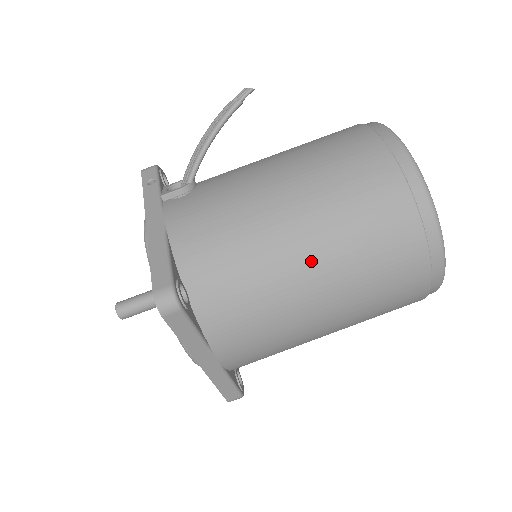
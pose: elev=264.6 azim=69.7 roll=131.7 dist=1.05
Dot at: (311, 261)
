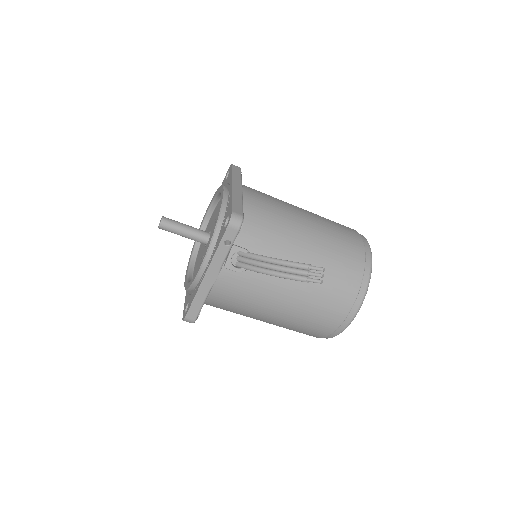
Dot at: occluded
